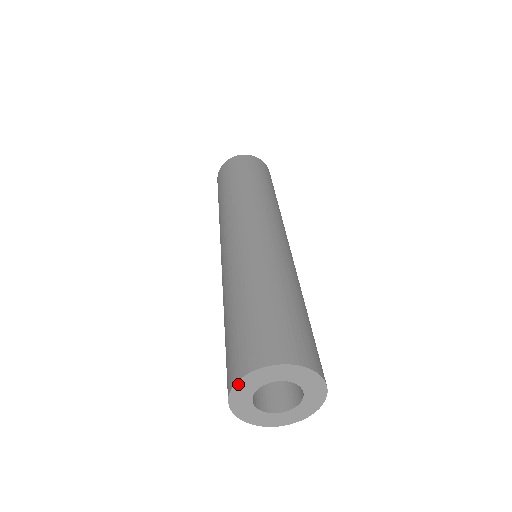
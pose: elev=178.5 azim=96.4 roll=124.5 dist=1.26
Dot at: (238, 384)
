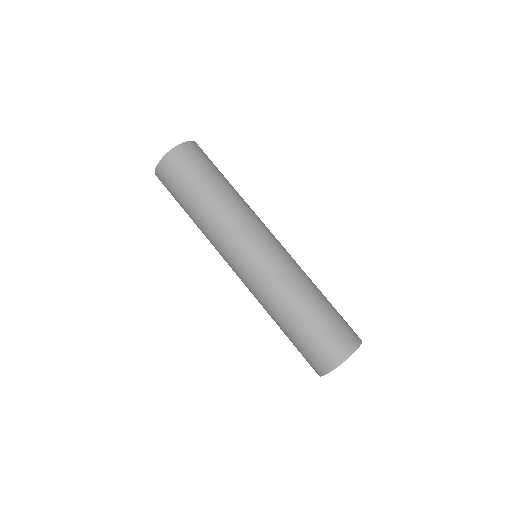
Dot at: (336, 367)
